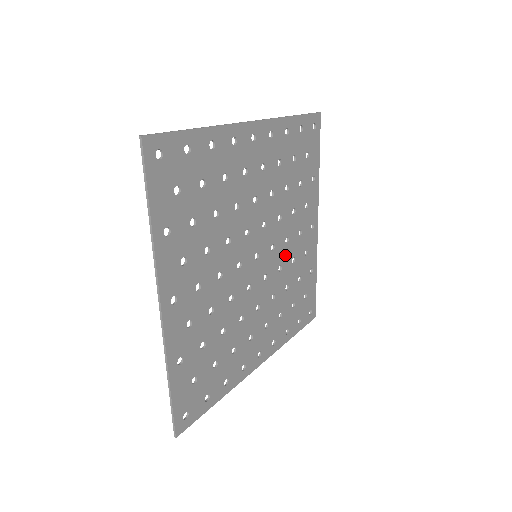
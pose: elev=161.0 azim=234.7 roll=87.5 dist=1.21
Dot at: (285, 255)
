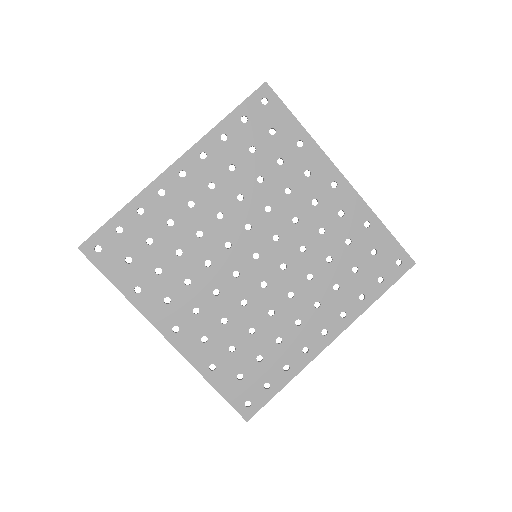
Dot at: (303, 234)
